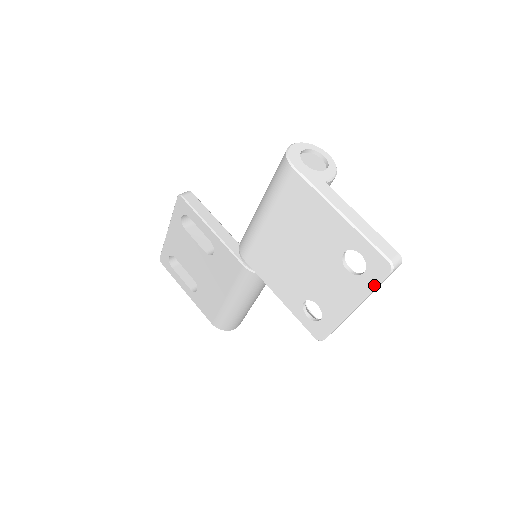
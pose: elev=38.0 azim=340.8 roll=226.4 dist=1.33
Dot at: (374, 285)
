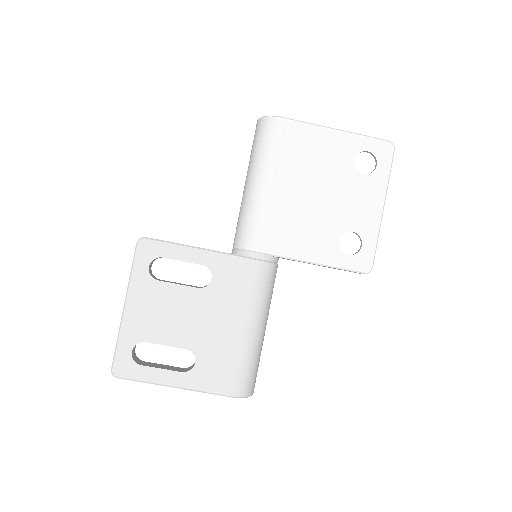
Dot at: (389, 169)
